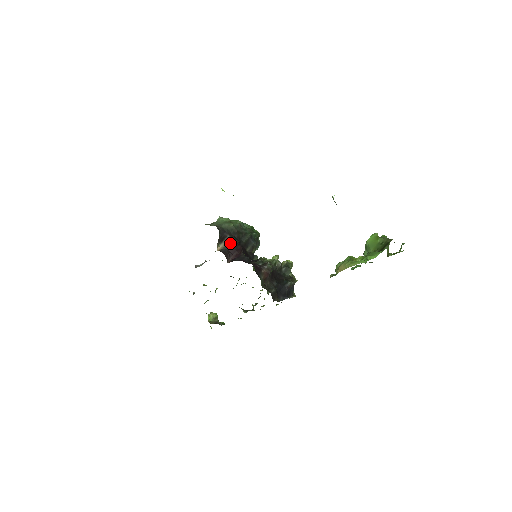
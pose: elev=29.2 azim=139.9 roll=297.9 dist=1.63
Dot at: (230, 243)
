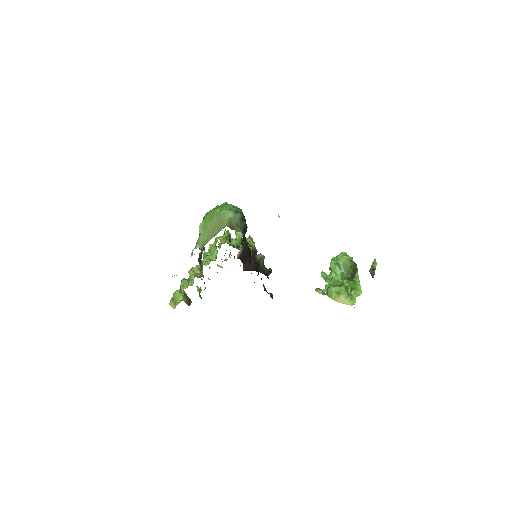
Dot at: (245, 248)
